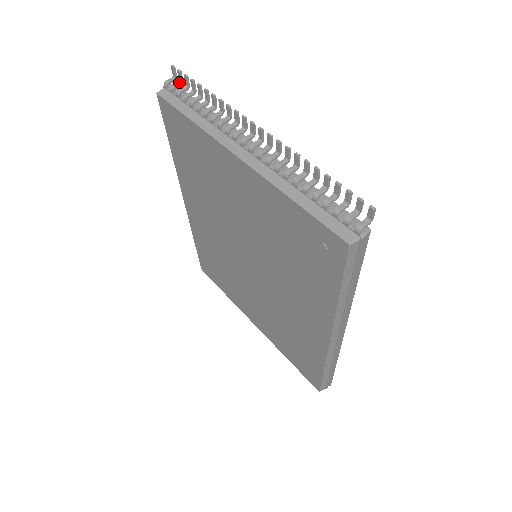
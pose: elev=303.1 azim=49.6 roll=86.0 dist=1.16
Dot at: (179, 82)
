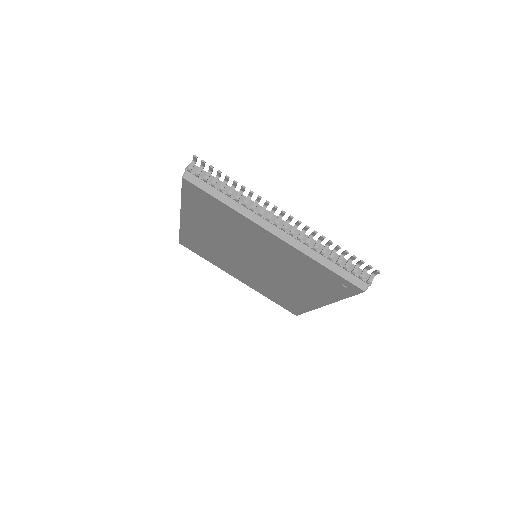
Dot at: (201, 167)
